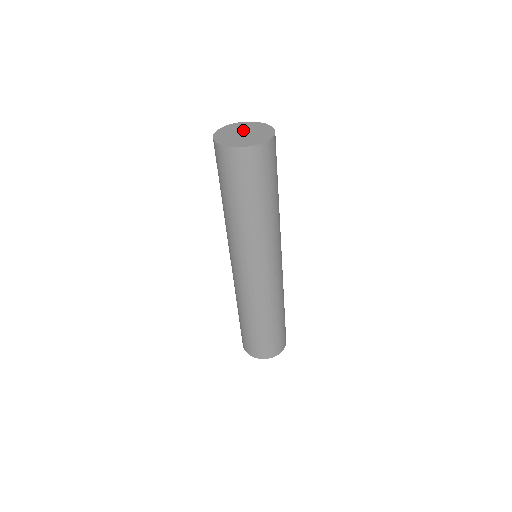
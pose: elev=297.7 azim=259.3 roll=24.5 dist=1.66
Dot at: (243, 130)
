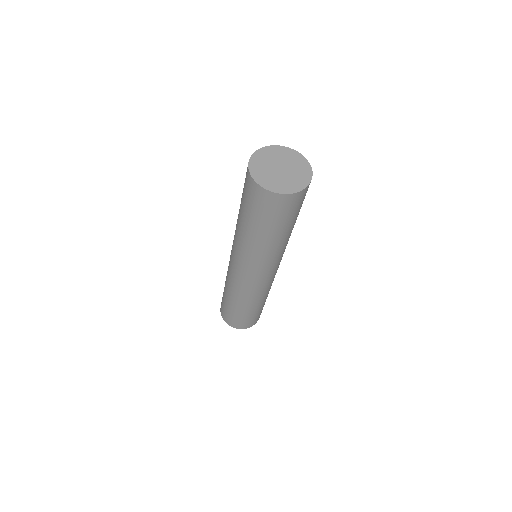
Dot at: (285, 163)
